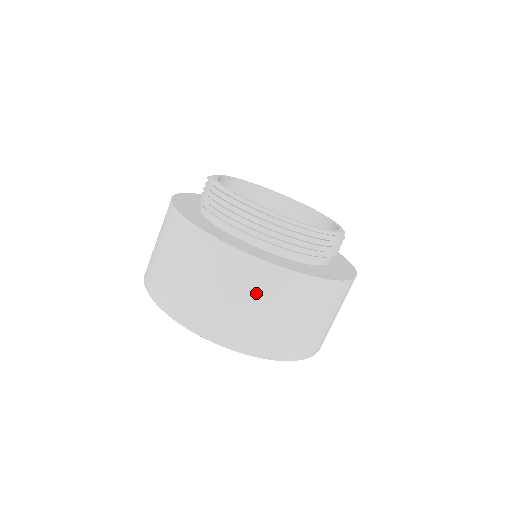
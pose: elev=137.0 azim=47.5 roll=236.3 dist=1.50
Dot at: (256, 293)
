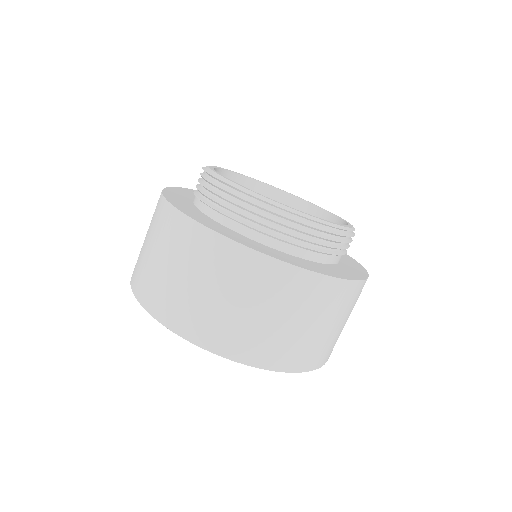
Dot at: (258, 293)
